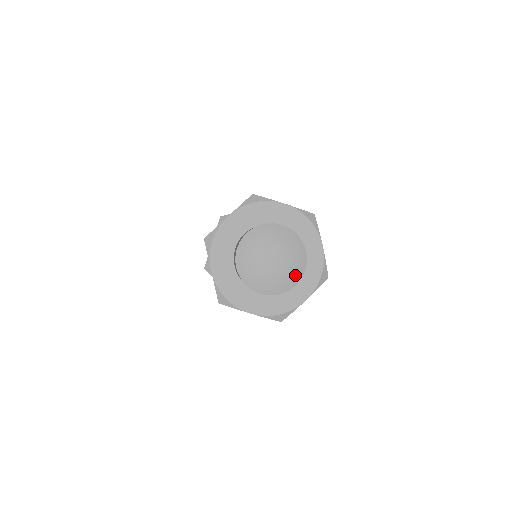
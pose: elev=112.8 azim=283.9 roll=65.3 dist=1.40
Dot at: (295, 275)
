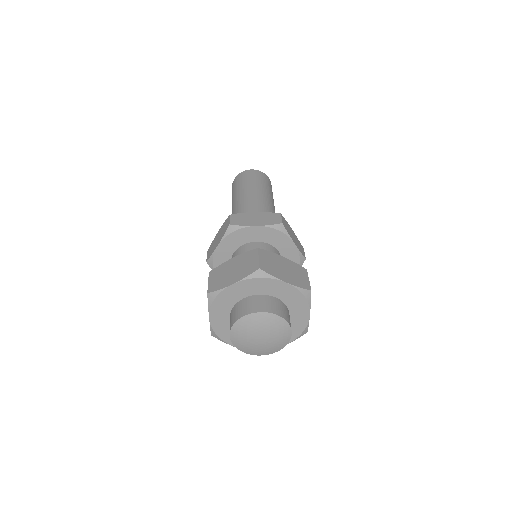
Dot at: (277, 348)
